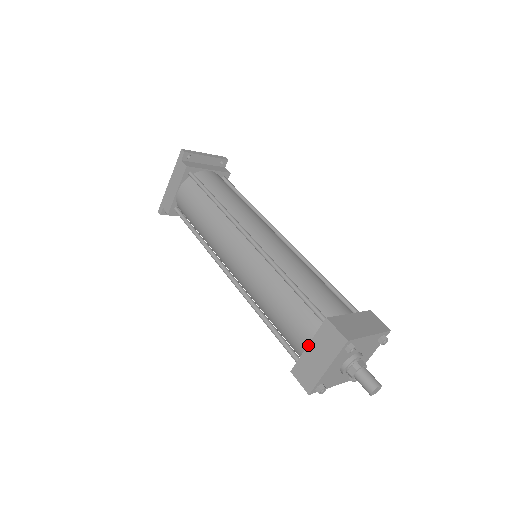
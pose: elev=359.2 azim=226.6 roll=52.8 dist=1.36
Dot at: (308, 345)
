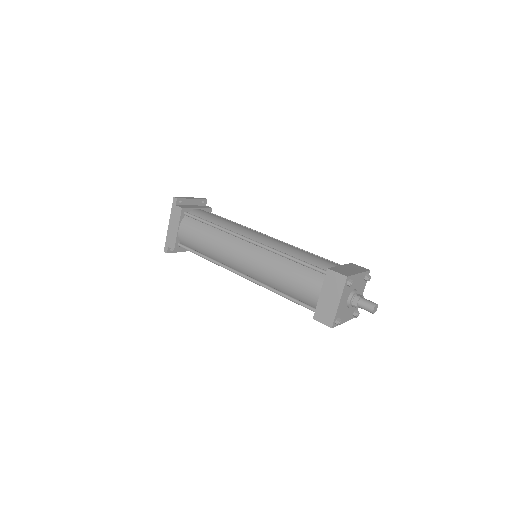
Dot at: (320, 293)
